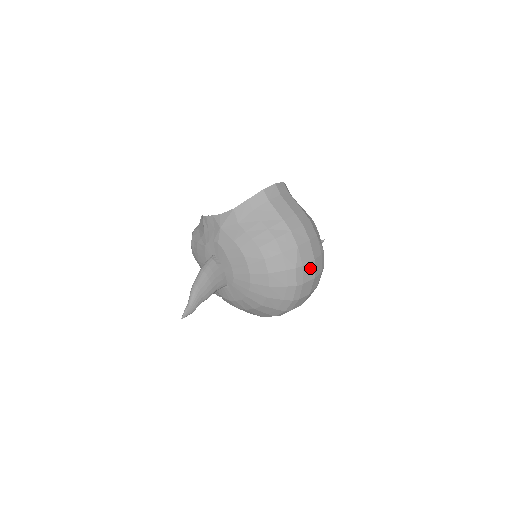
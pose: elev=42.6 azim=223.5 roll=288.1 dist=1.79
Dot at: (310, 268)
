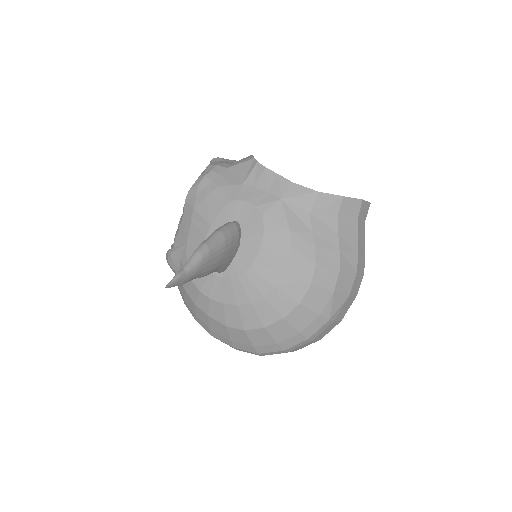
Dot at: (331, 327)
